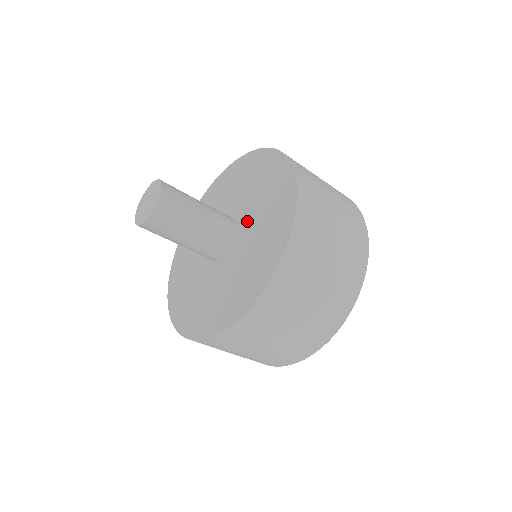
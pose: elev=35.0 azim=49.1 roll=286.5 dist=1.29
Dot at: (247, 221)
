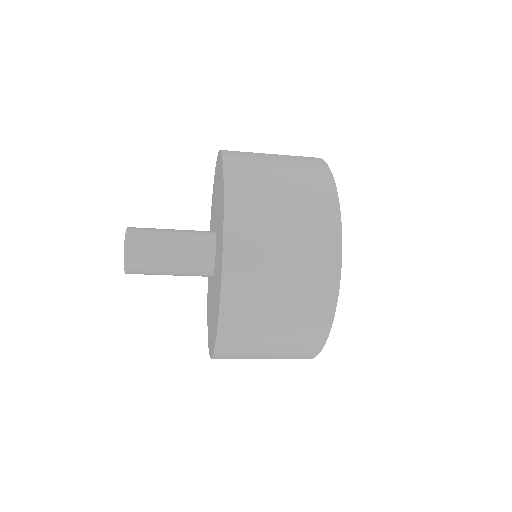
Dot at: (215, 276)
